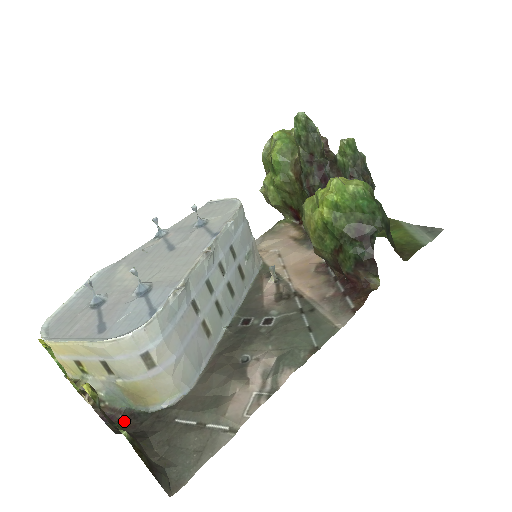
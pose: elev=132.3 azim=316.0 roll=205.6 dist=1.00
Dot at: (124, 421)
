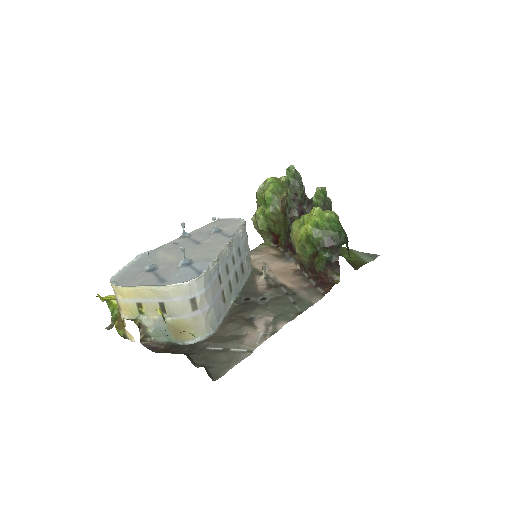
Dot at: (167, 349)
